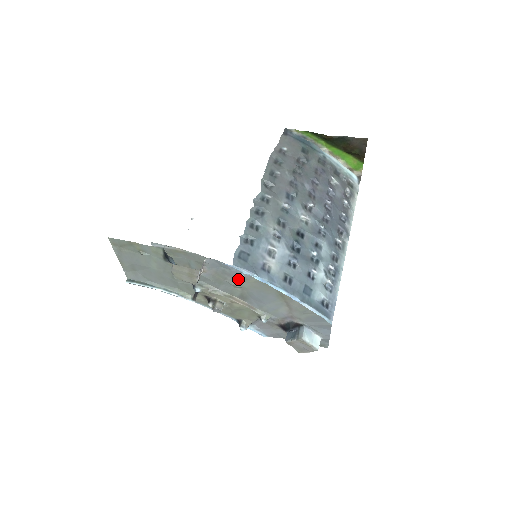
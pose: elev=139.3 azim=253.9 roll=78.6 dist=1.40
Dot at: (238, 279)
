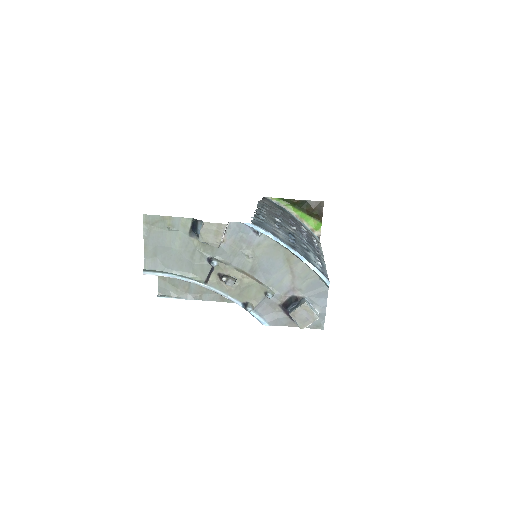
Dot at: (252, 246)
